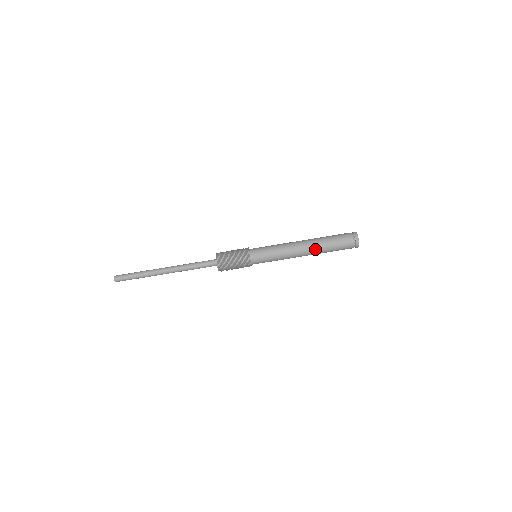
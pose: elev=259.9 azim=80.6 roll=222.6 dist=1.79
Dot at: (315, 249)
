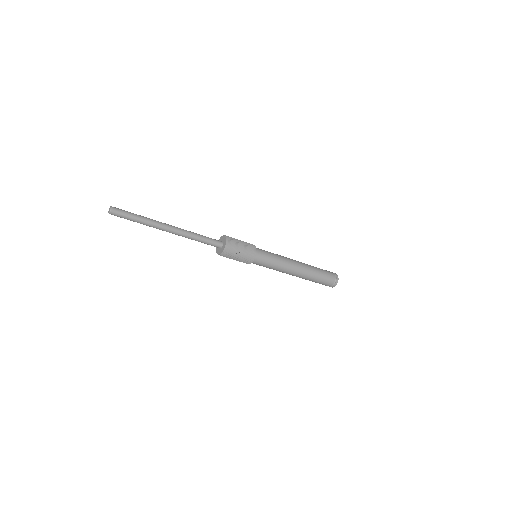
Dot at: (302, 278)
